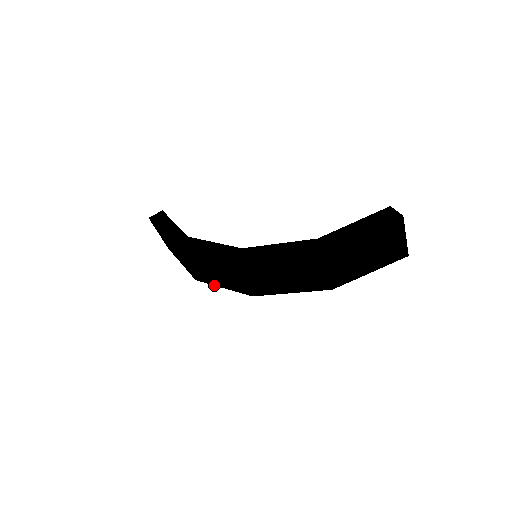
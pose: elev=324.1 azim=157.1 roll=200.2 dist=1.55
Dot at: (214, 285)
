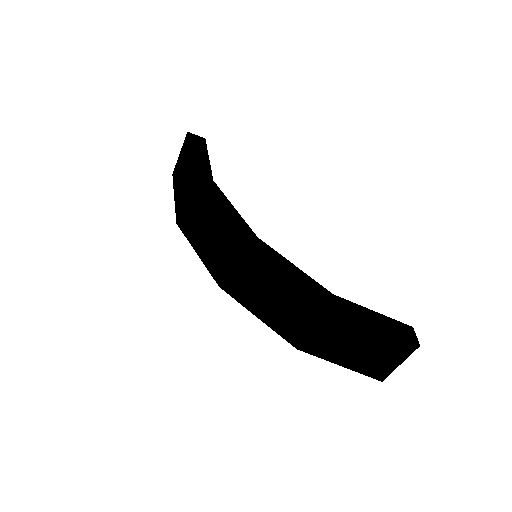
Dot at: (191, 244)
